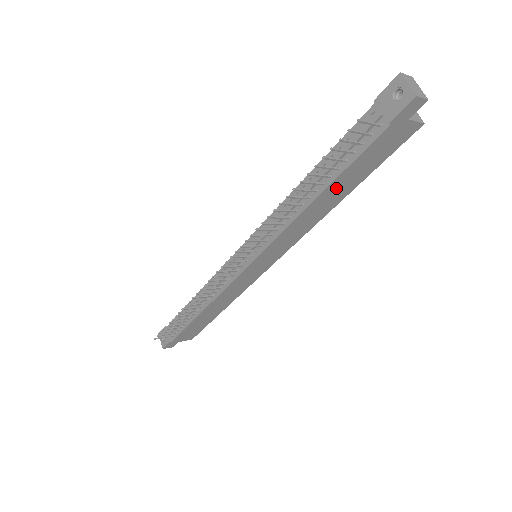
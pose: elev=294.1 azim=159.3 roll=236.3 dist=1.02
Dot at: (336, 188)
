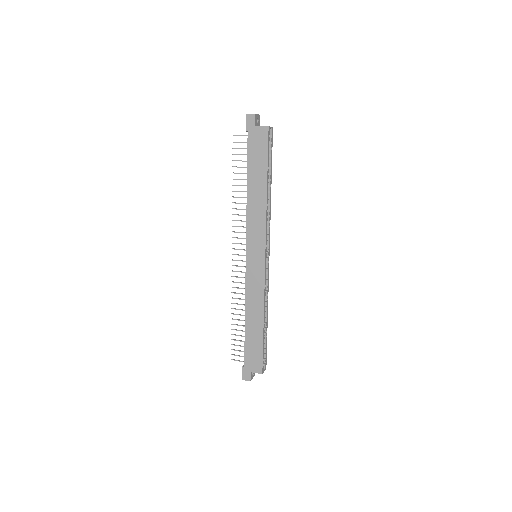
Dot at: (254, 179)
